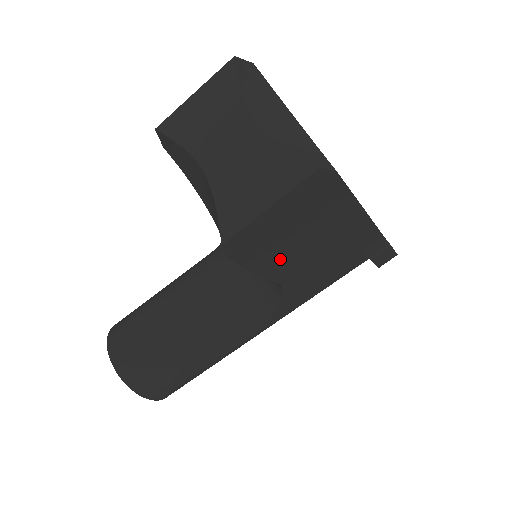
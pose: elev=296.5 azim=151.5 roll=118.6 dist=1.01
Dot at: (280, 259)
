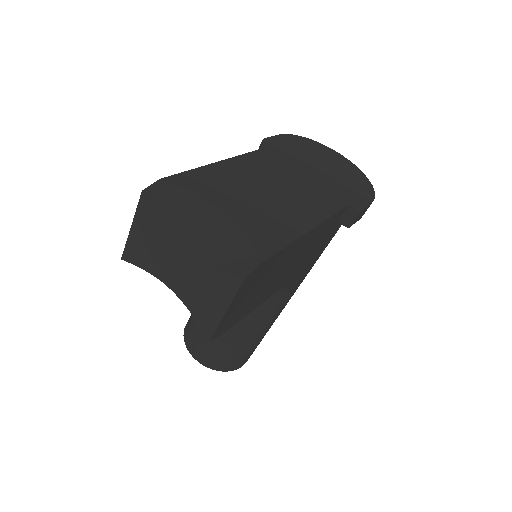
Dot at: (264, 294)
